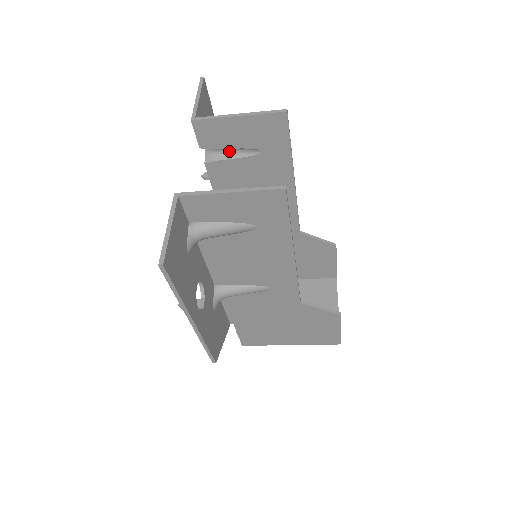
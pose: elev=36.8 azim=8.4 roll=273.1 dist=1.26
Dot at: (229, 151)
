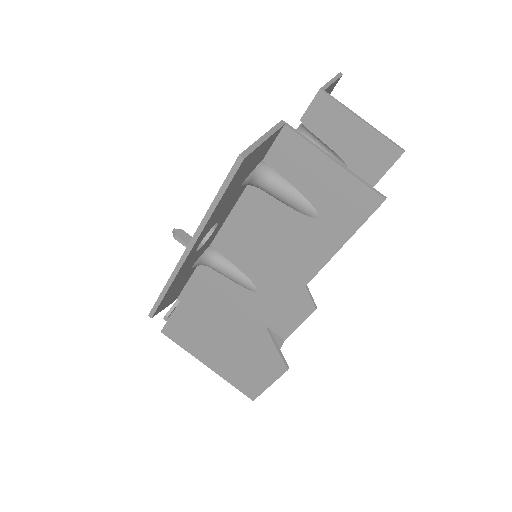
Dot at: (319, 146)
